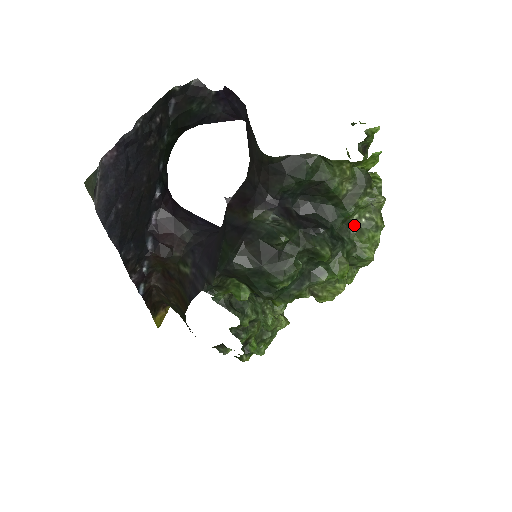
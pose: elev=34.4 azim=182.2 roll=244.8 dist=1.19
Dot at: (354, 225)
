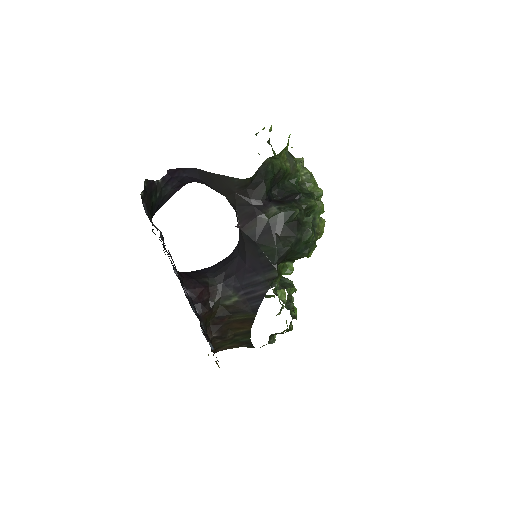
Dot at: (302, 183)
